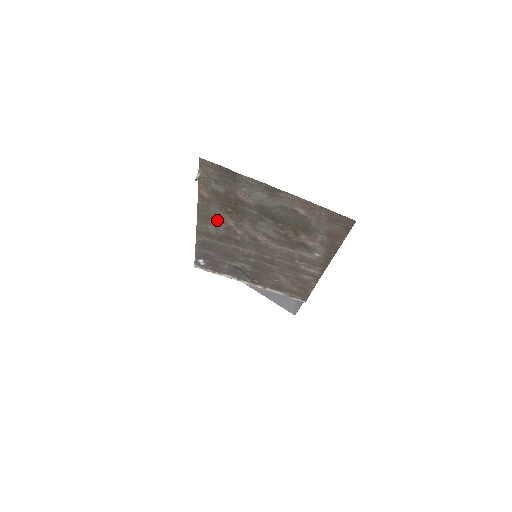
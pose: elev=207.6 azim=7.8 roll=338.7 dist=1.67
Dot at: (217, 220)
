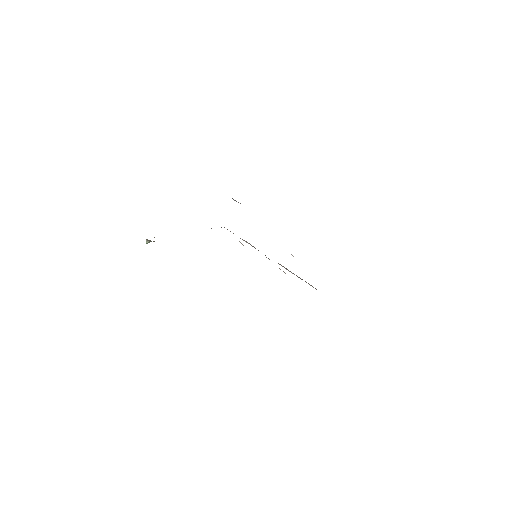
Dot at: occluded
